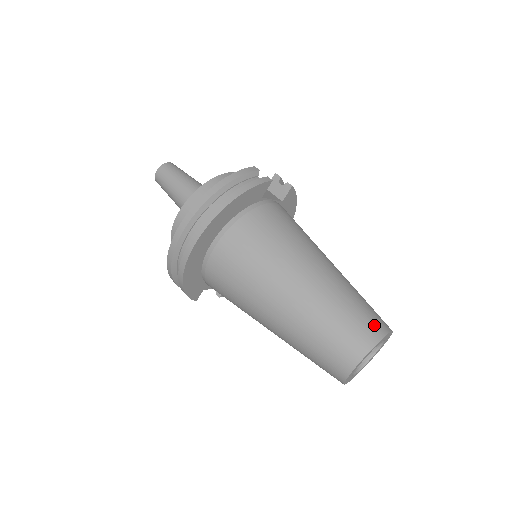
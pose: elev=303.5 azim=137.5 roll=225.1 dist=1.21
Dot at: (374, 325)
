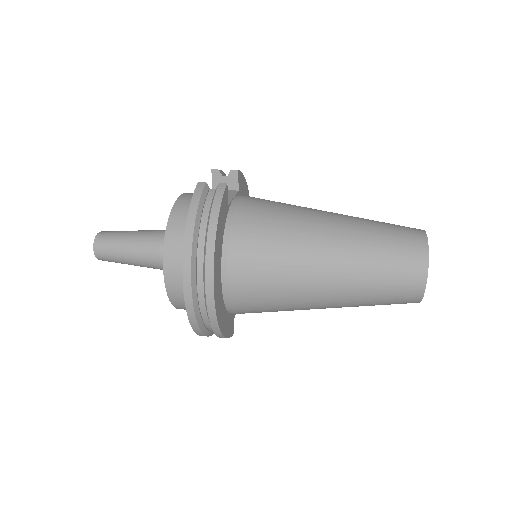
Dot at: (413, 240)
